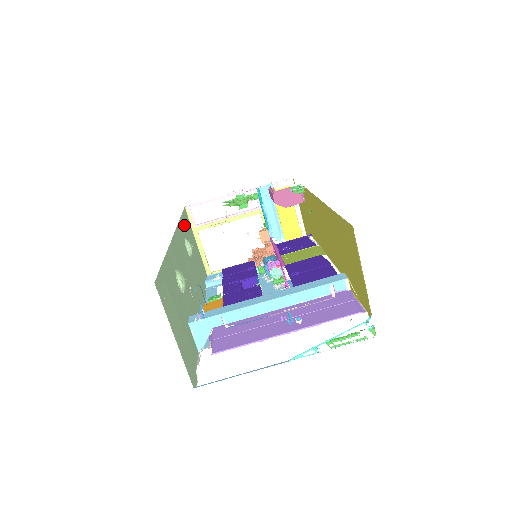
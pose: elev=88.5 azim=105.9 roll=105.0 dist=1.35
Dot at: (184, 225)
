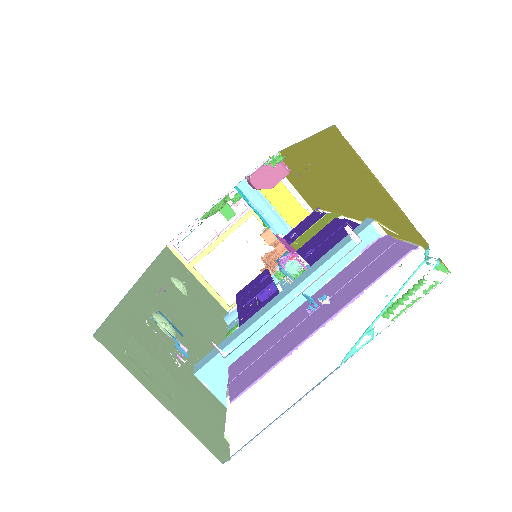
Dot at: (168, 264)
